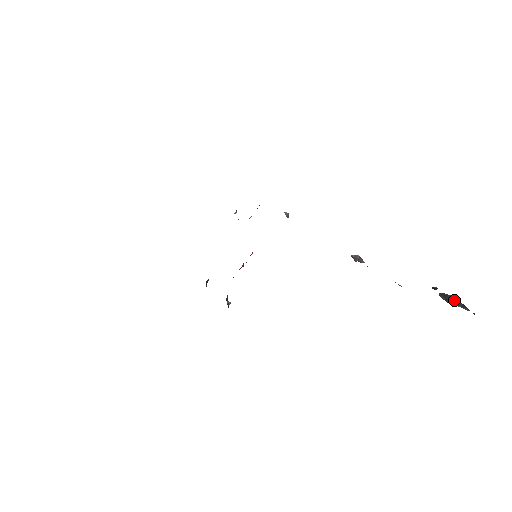
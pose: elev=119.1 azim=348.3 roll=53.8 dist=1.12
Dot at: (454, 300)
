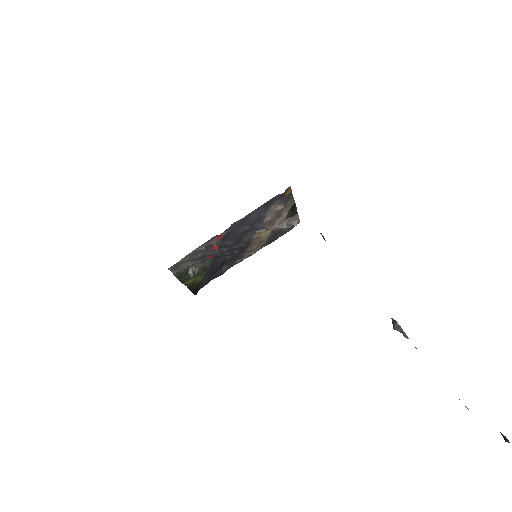
Dot at: out of frame
